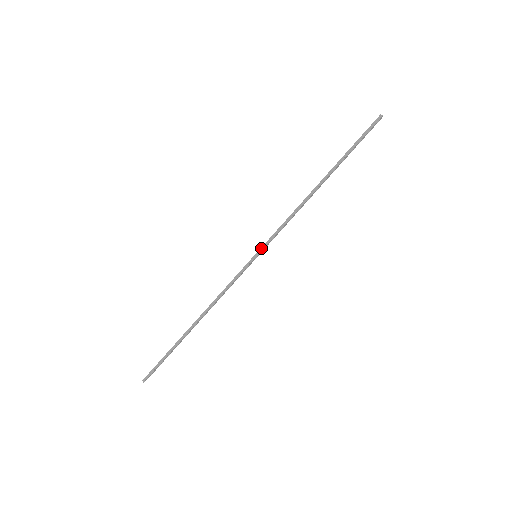
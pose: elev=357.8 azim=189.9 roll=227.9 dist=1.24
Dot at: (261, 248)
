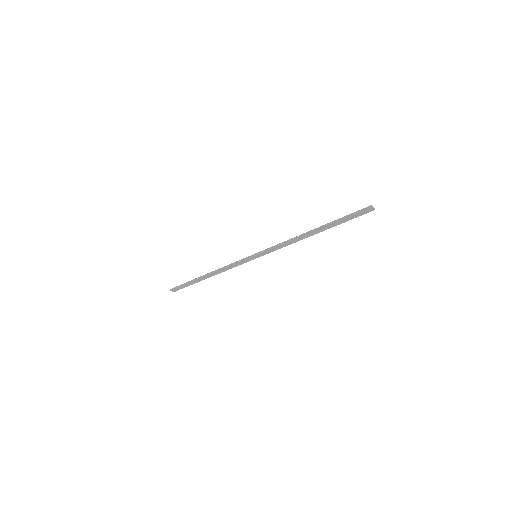
Dot at: (259, 252)
